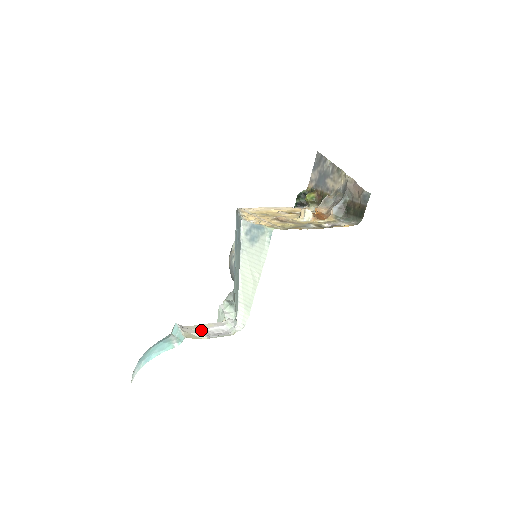
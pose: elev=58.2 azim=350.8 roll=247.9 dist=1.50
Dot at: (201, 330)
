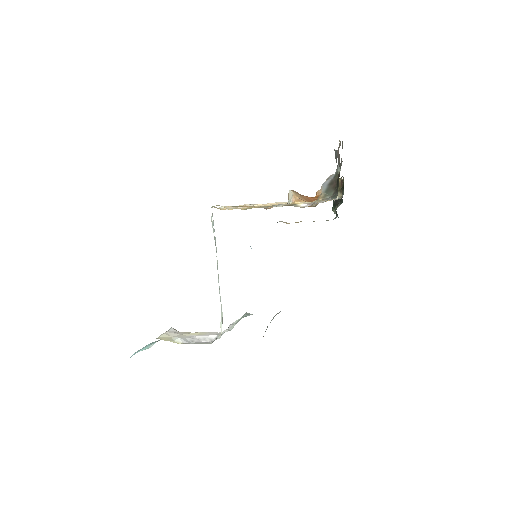
Dot at: (188, 336)
